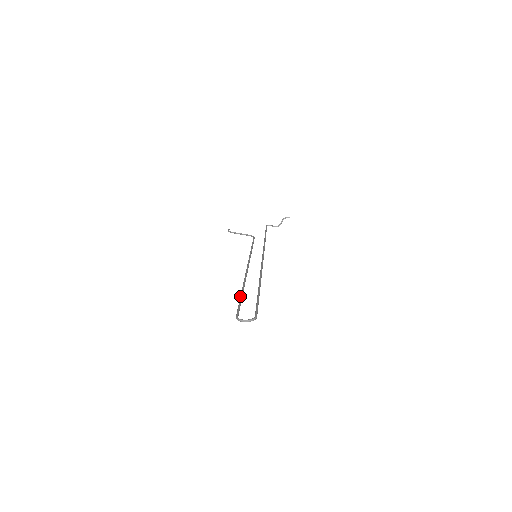
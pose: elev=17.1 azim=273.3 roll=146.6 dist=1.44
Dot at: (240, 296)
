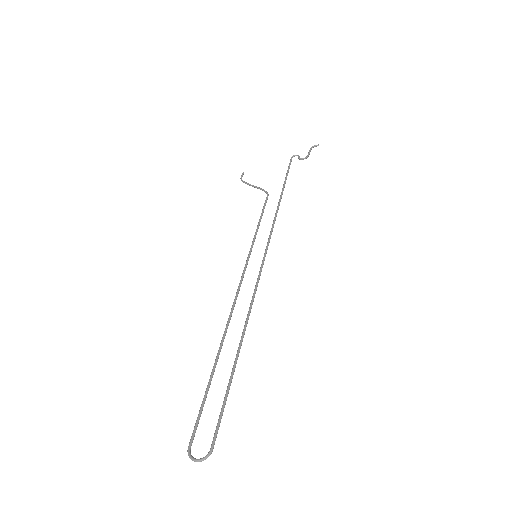
Dot at: (207, 385)
